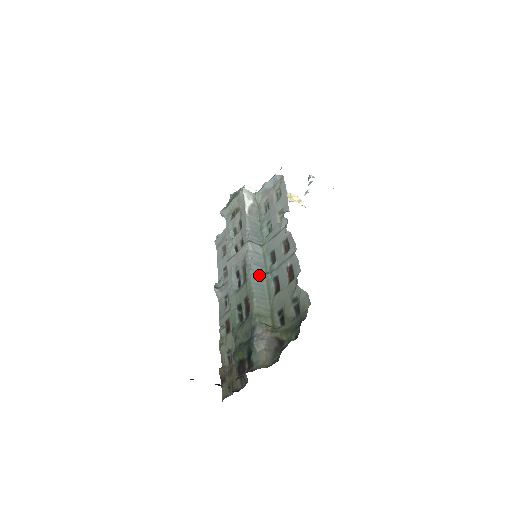
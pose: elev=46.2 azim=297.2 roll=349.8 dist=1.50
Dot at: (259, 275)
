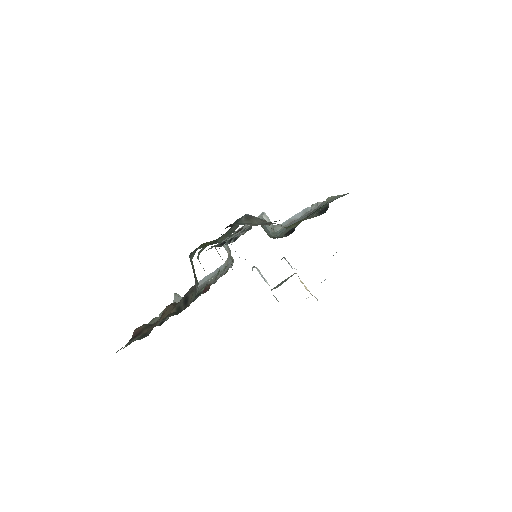
Dot at: (265, 227)
